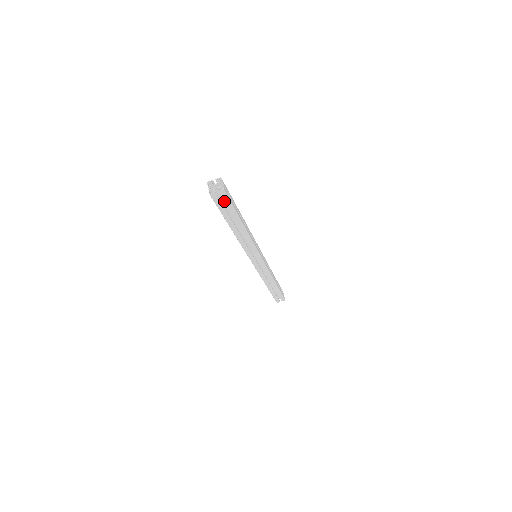
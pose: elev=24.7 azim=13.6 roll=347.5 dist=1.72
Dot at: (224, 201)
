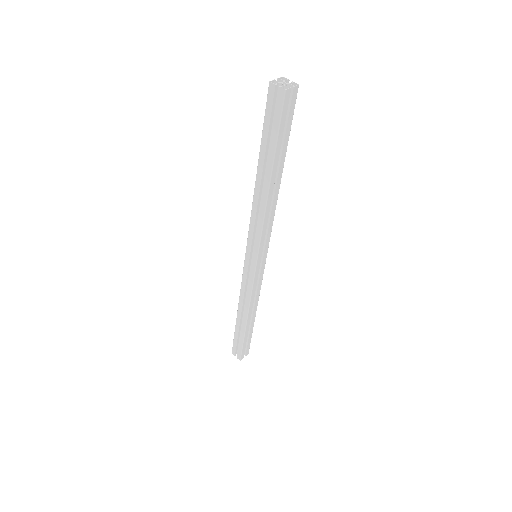
Dot at: (275, 112)
